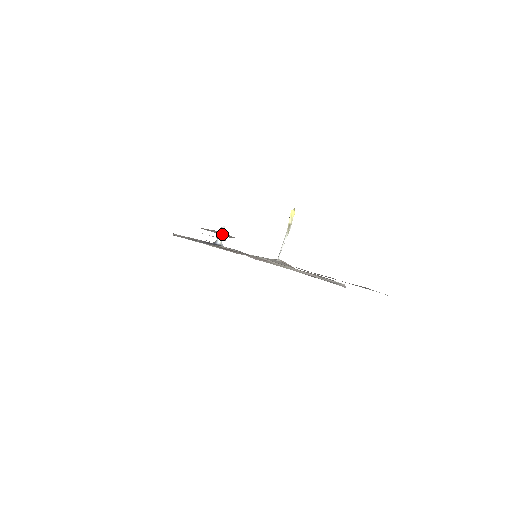
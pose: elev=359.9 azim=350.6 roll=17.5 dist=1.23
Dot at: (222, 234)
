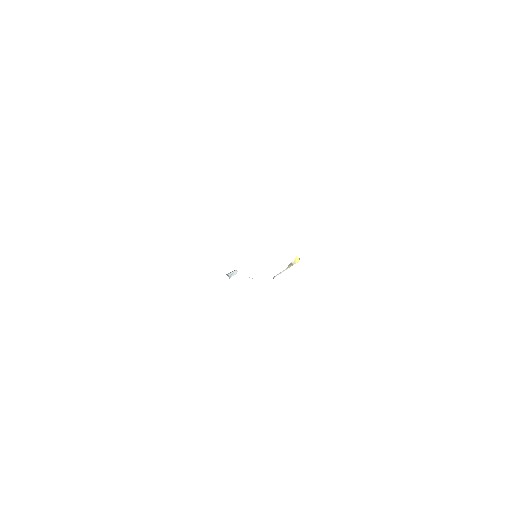
Dot at: occluded
